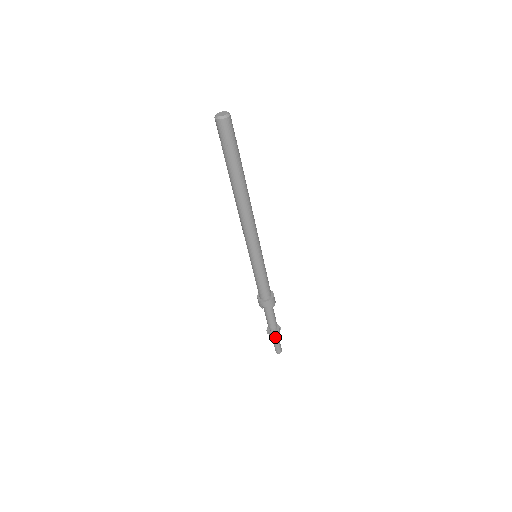
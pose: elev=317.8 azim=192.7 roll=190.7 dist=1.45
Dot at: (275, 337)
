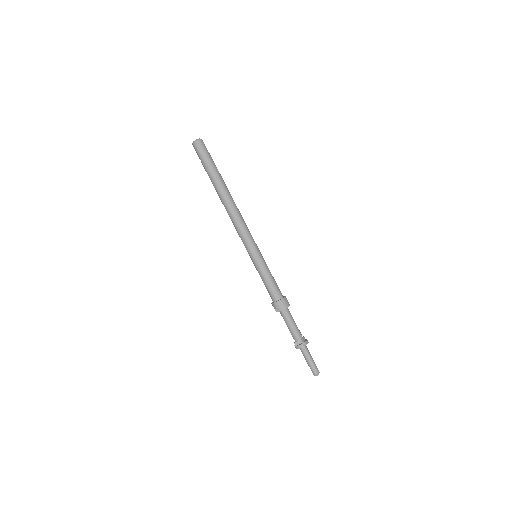
Dot at: (302, 351)
